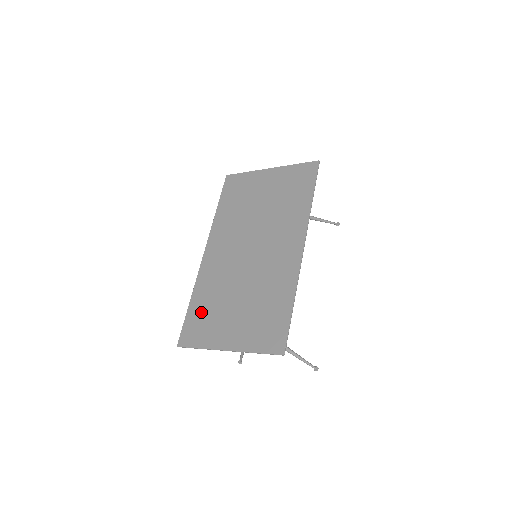
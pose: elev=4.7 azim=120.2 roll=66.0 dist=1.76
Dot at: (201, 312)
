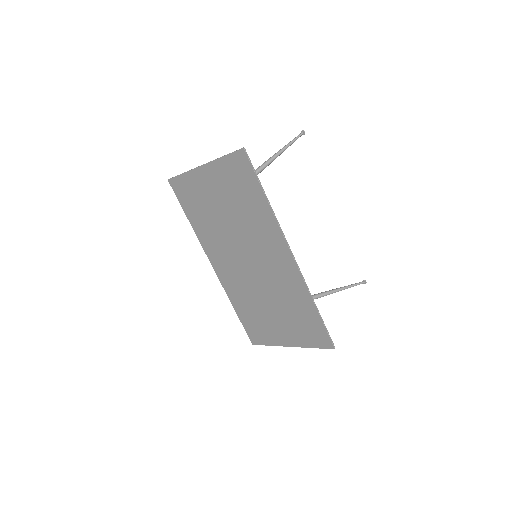
Dot at: (250, 319)
